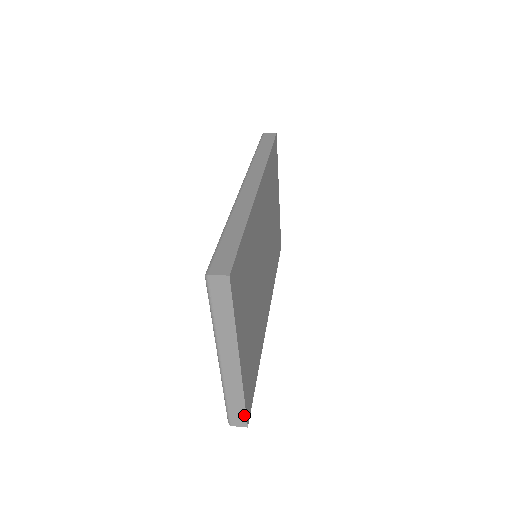
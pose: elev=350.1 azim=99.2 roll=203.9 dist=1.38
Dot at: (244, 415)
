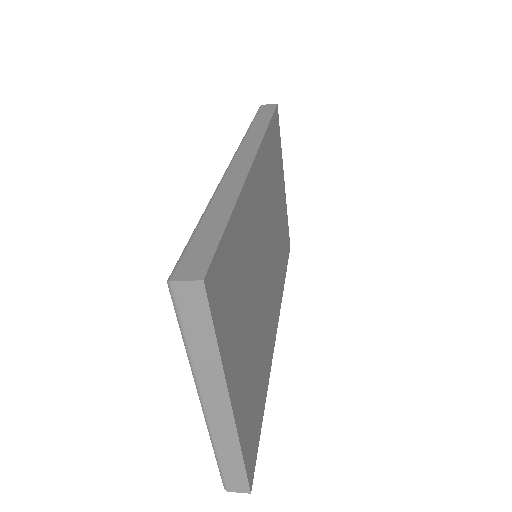
Dot at: (244, 478)
